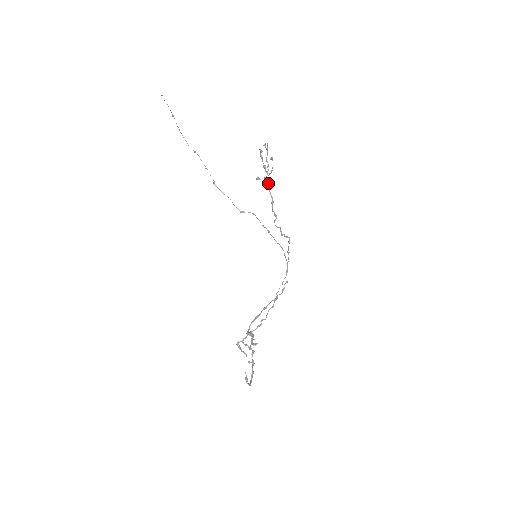
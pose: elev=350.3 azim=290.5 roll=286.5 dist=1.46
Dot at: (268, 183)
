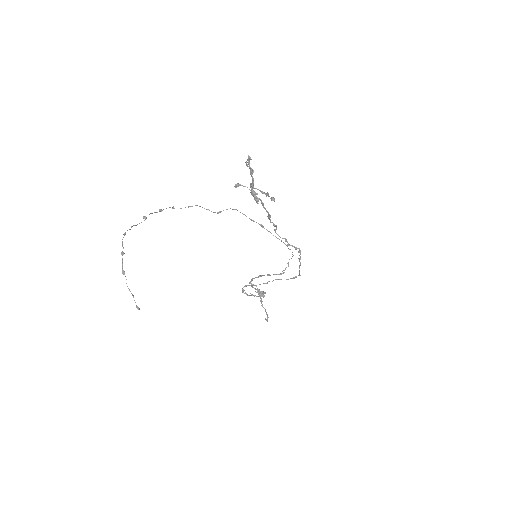
Dot at: (260, 200)
